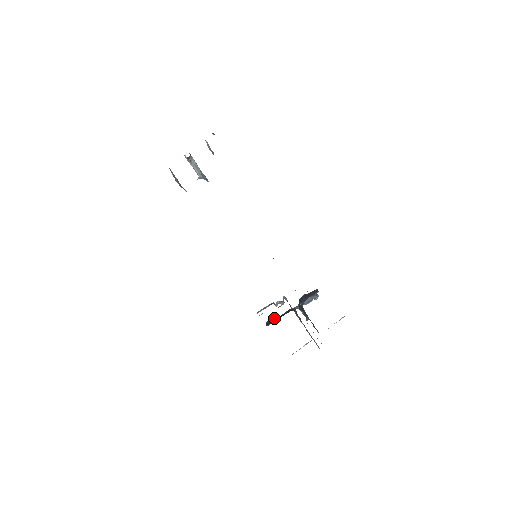
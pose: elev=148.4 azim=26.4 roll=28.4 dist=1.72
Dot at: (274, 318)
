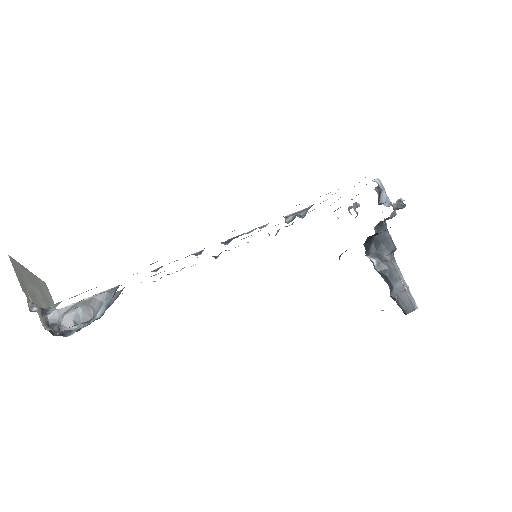
Dot at: occluded
